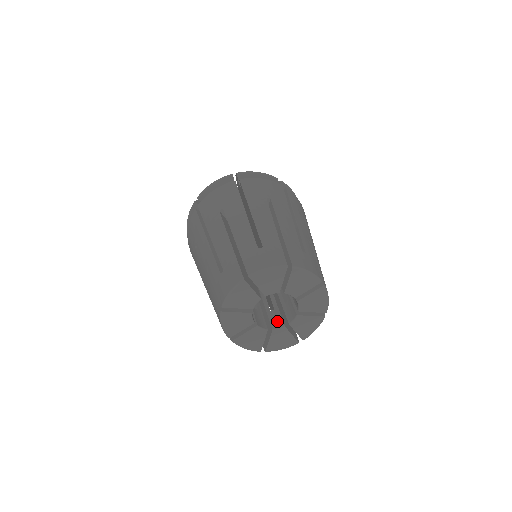
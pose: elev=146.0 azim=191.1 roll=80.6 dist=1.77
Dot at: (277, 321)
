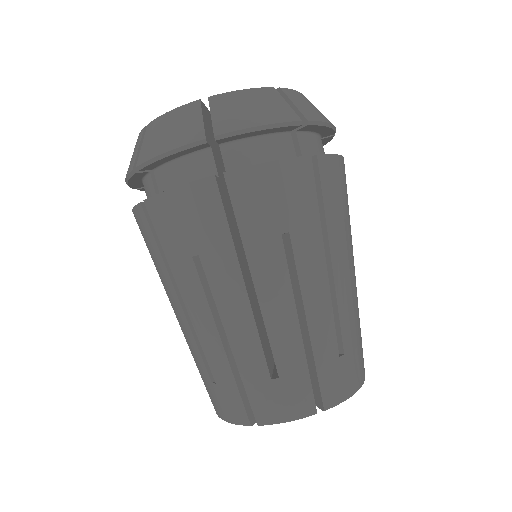
Dot at: occluded
